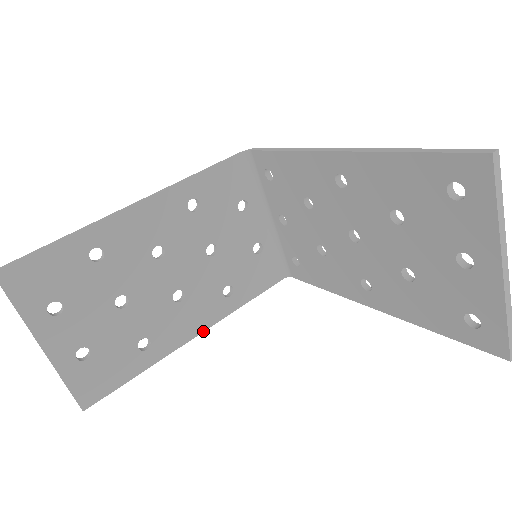
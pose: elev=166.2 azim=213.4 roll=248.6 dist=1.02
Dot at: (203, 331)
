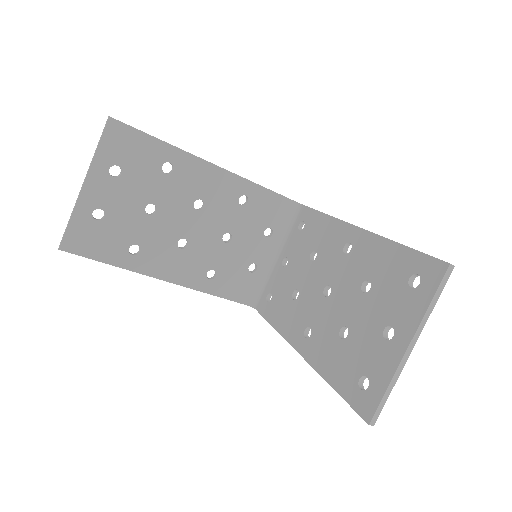
Dot at: (173, 283)
